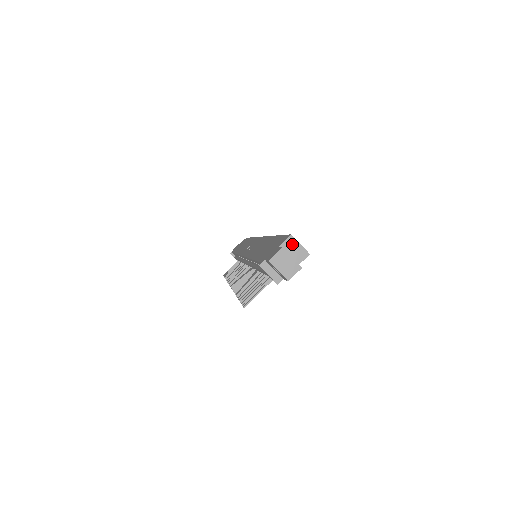
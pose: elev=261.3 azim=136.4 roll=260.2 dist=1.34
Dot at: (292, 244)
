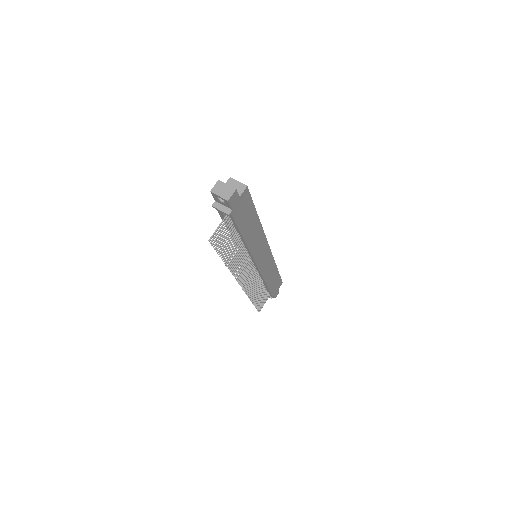
Dot at: (232, 183)
